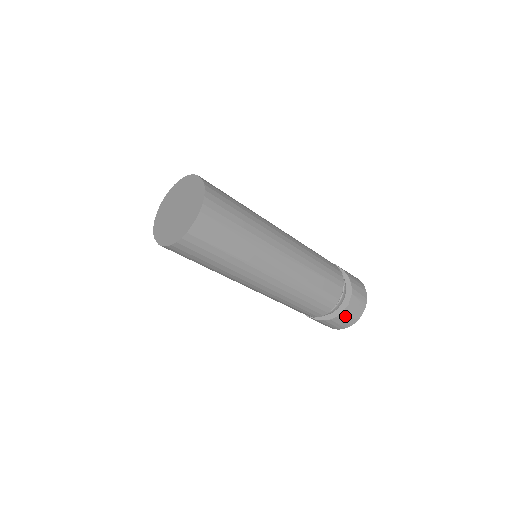
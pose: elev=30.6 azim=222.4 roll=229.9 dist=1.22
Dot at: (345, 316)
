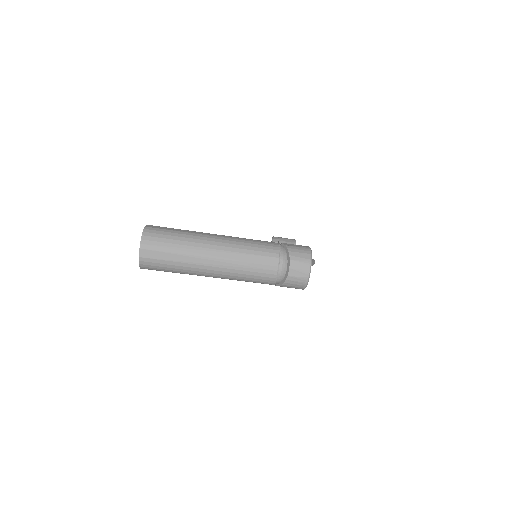
Dot at: (293, 277)
